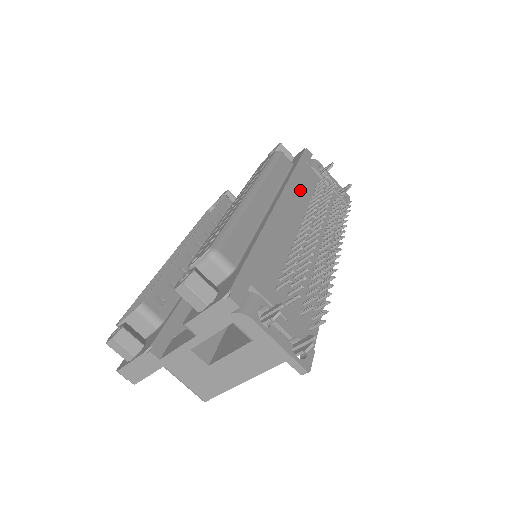
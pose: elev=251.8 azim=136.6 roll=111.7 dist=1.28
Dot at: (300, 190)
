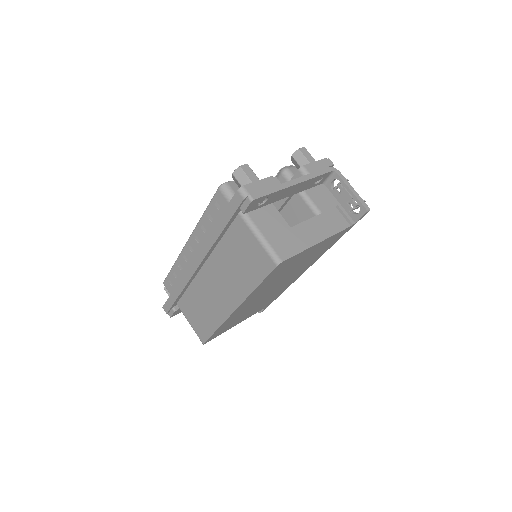
Dot at: occluded
